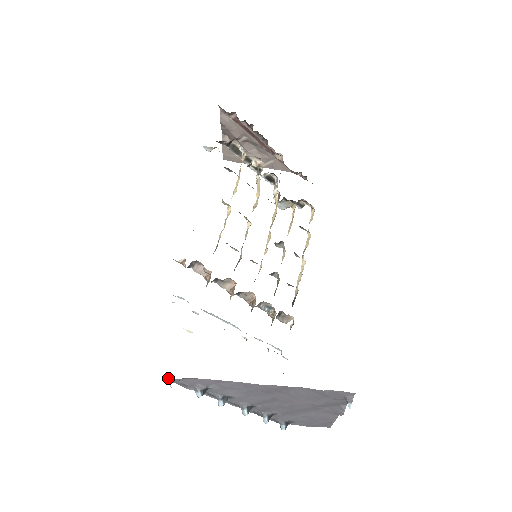
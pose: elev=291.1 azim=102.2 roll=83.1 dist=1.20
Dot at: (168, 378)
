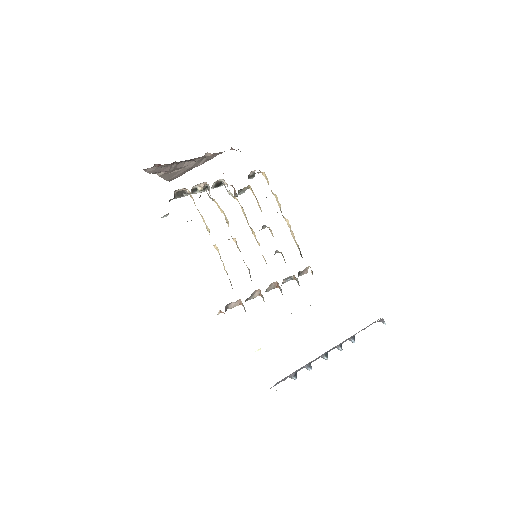
Dot at: (271, 387)
